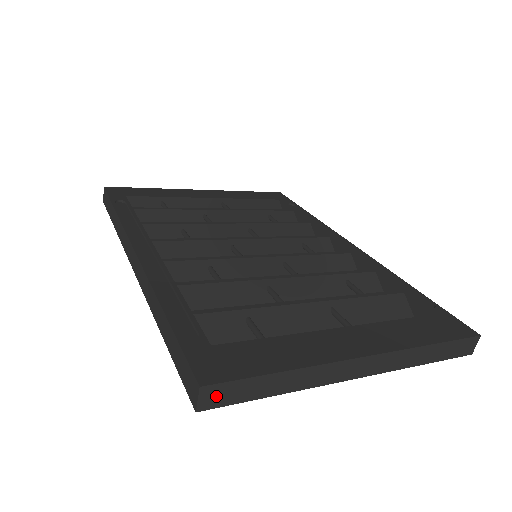
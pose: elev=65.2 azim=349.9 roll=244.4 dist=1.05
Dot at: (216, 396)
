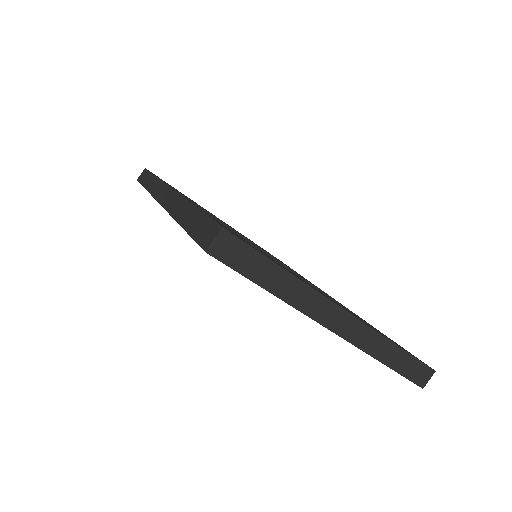
Dot at: (228, 248)
